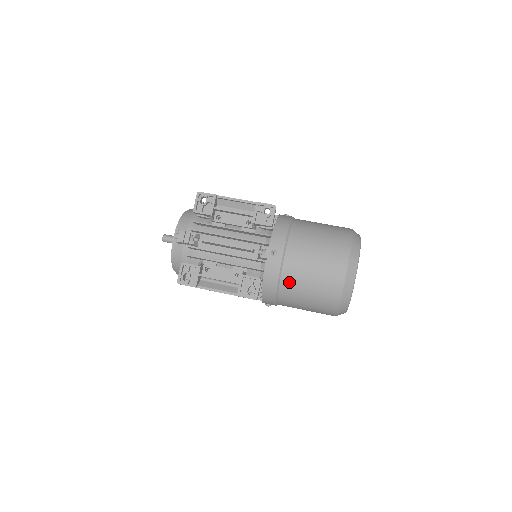
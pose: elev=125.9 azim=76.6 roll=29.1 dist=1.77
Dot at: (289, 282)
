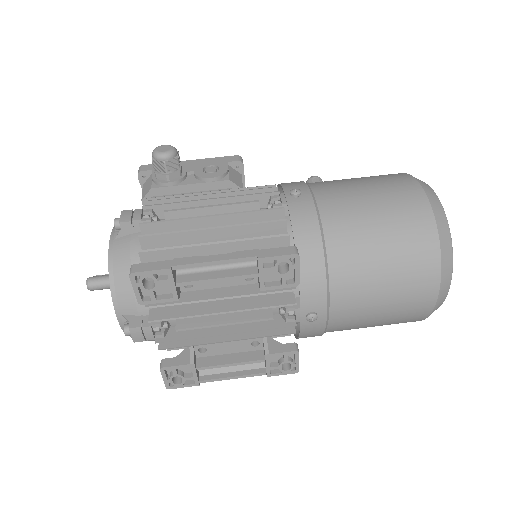
Dot at: (340, 330)
